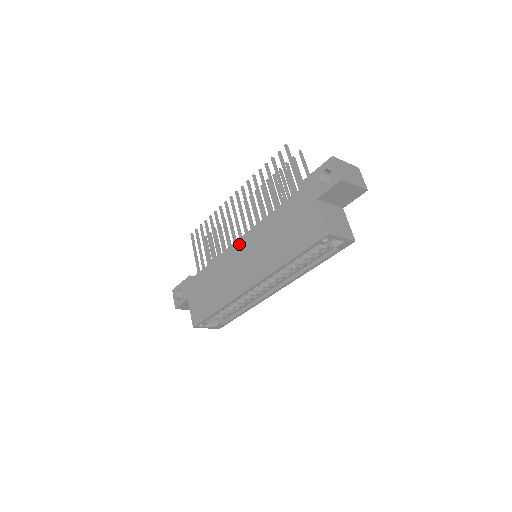
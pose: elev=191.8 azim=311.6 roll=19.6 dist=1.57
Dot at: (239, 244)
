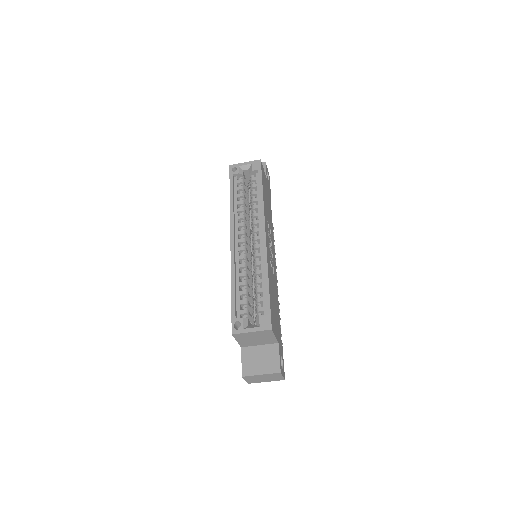
Dot at: occluded
